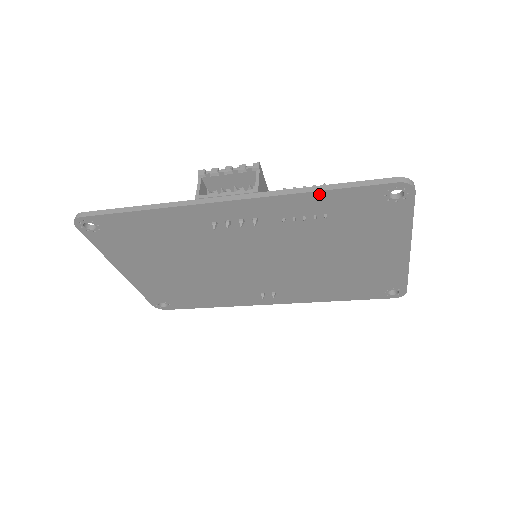
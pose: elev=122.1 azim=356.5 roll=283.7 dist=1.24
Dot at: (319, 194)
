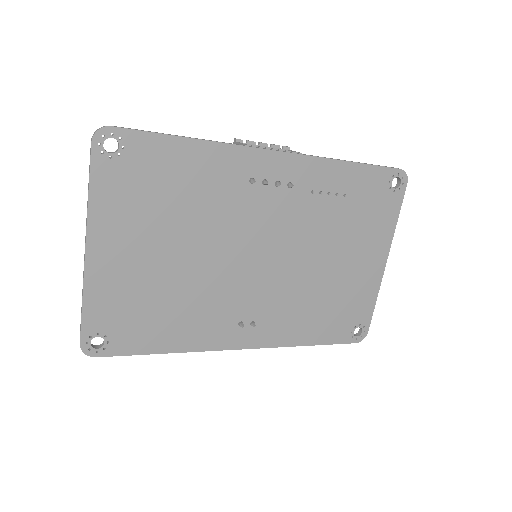
Dot at: (349, 166)
